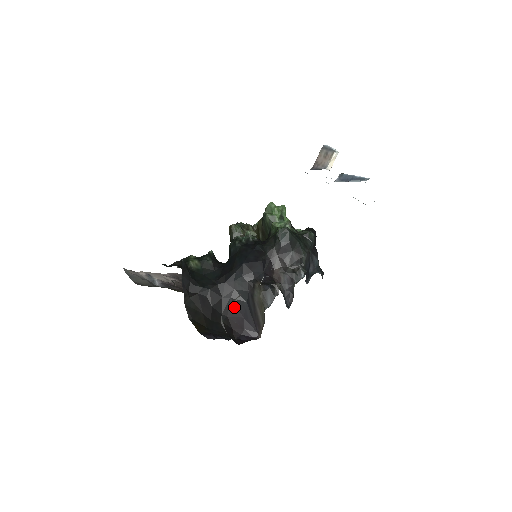
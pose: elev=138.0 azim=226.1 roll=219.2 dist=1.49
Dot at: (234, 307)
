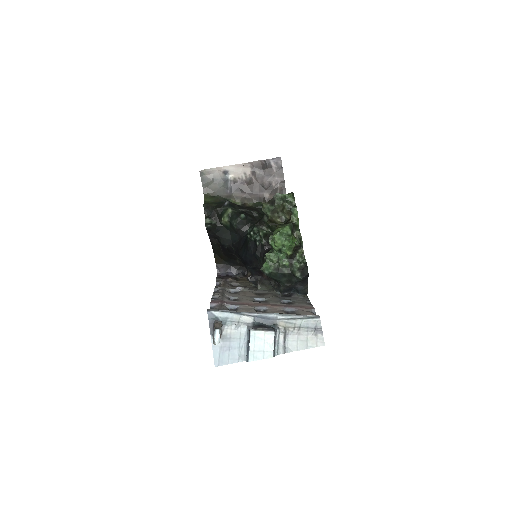
Dot at: occluded
